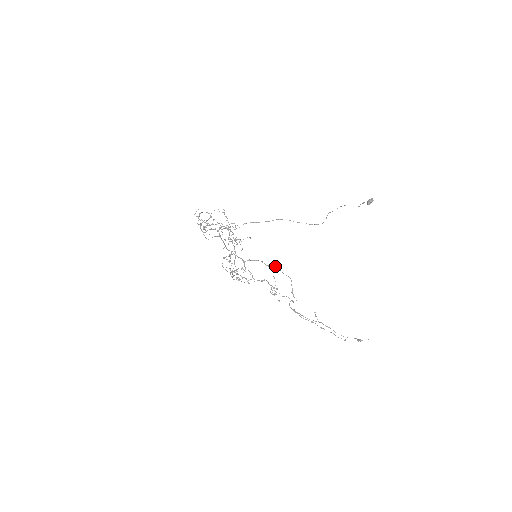
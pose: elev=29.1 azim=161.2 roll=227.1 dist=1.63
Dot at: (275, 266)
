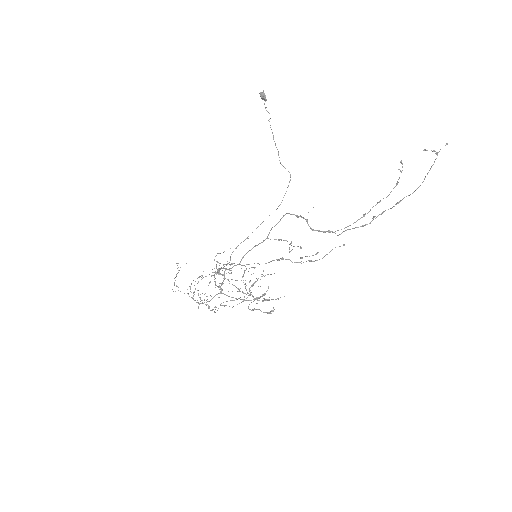
Dot at: (269, 232)
